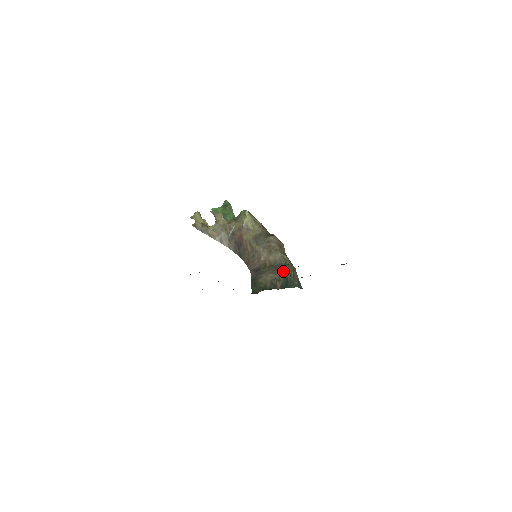
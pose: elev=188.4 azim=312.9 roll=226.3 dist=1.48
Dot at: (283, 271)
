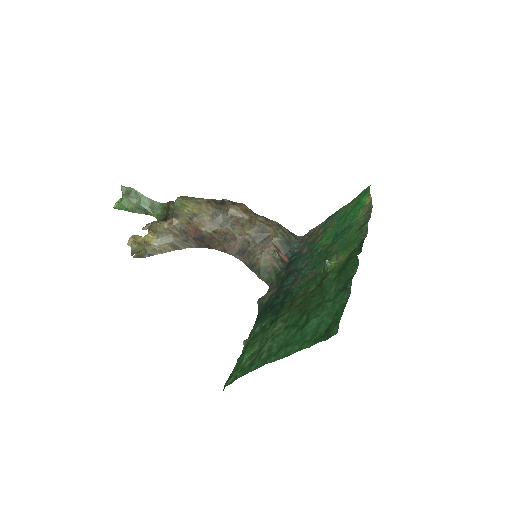
Dot at: (273, 237)
